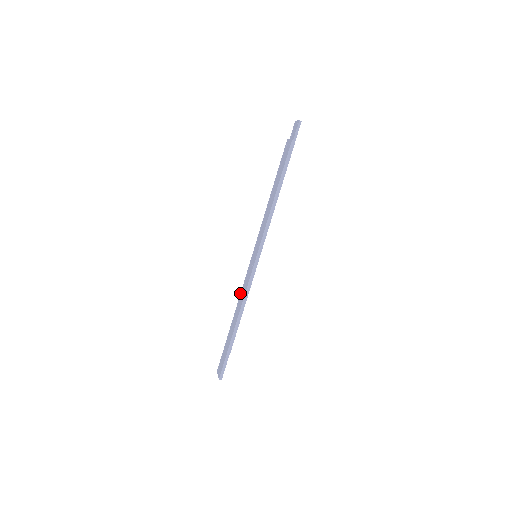
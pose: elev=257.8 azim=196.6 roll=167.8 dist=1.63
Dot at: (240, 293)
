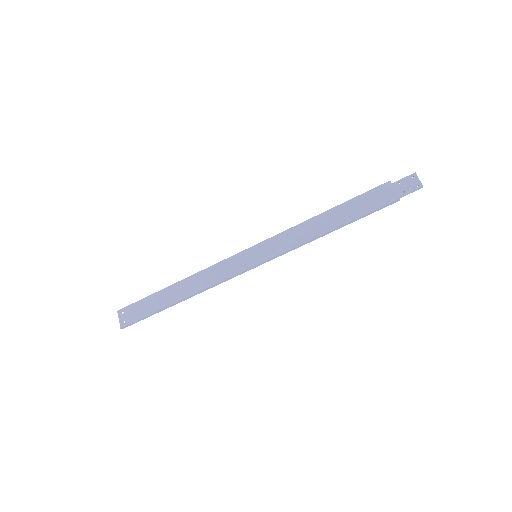
Dot at: occluded
